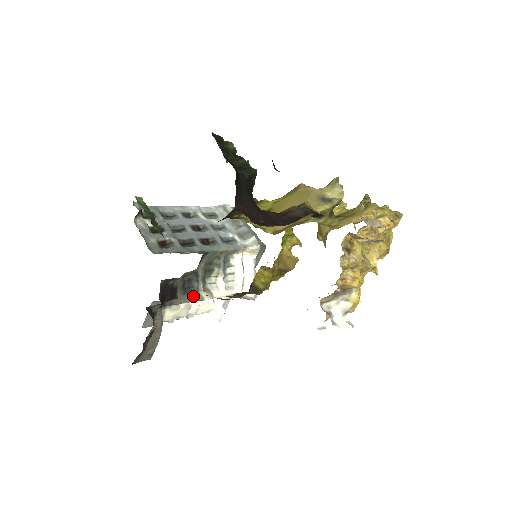
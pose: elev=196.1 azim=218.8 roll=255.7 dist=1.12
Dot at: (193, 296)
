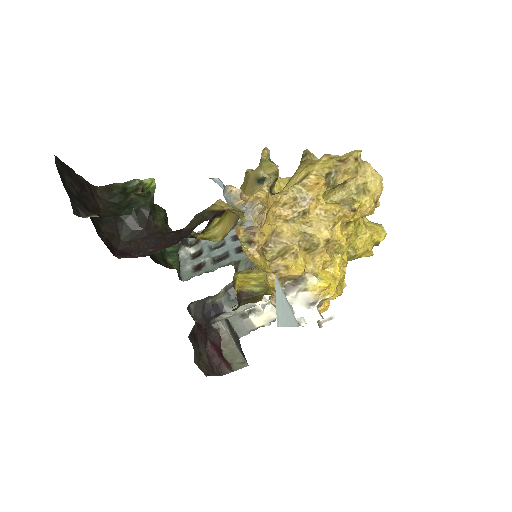
Dot at: (243, 305)
